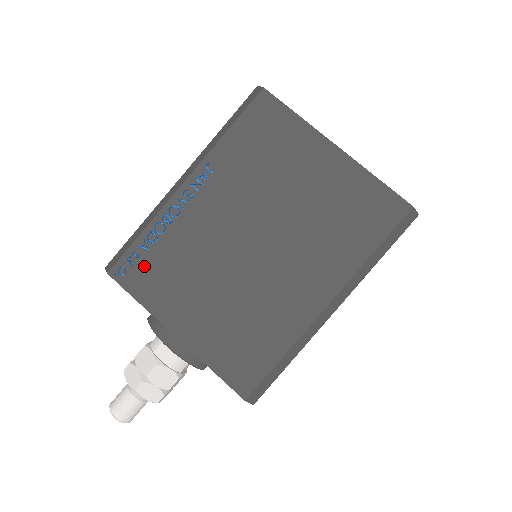
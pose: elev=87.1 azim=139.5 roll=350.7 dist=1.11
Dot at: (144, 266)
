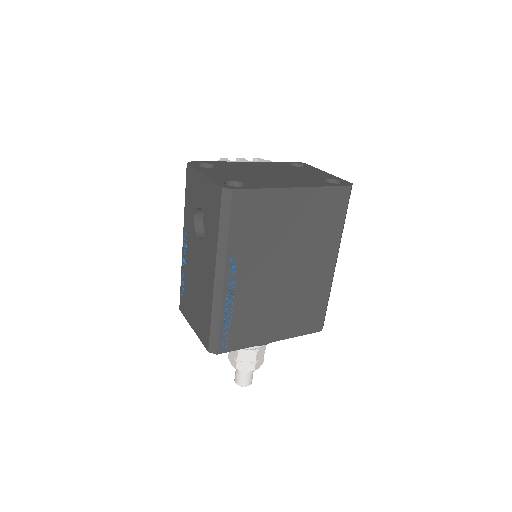
Dot at: (234, 333)
